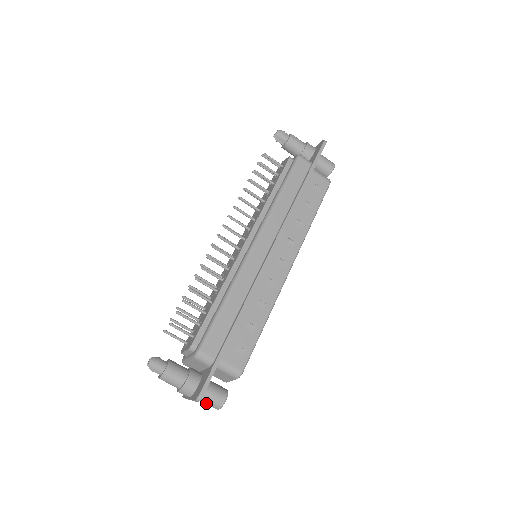
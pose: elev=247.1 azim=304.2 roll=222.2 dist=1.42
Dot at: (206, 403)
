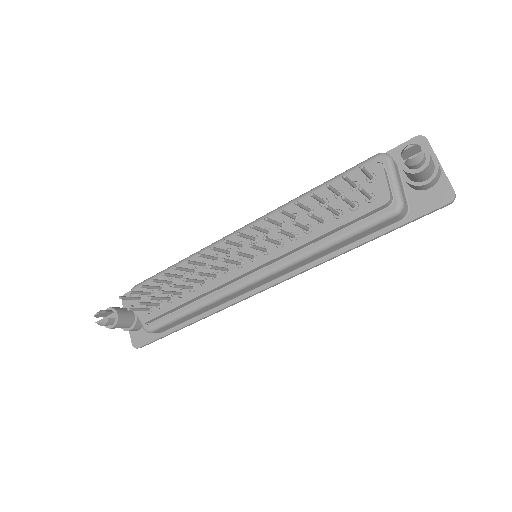
Dot at: occluded
